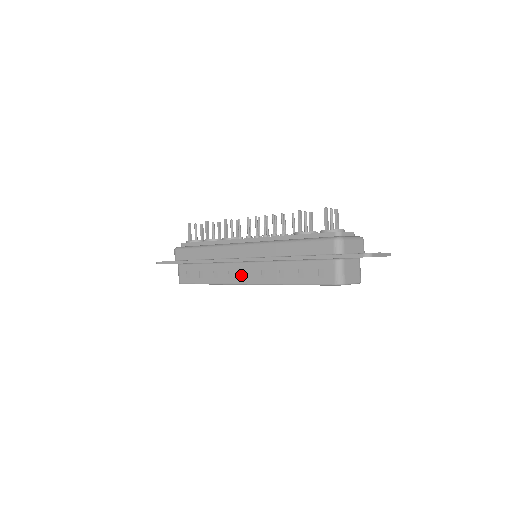
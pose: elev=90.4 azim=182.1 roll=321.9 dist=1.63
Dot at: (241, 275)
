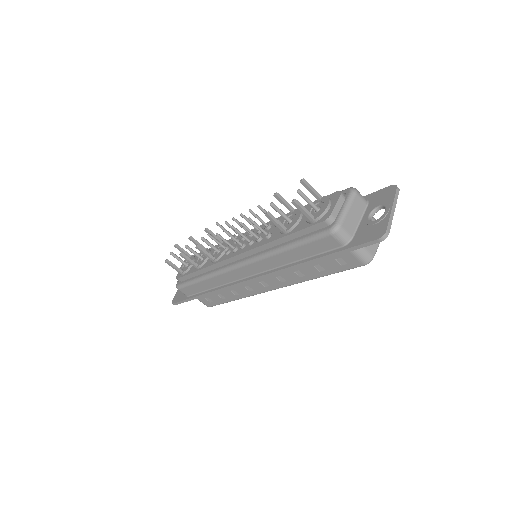
Dot at: (260, 286)
